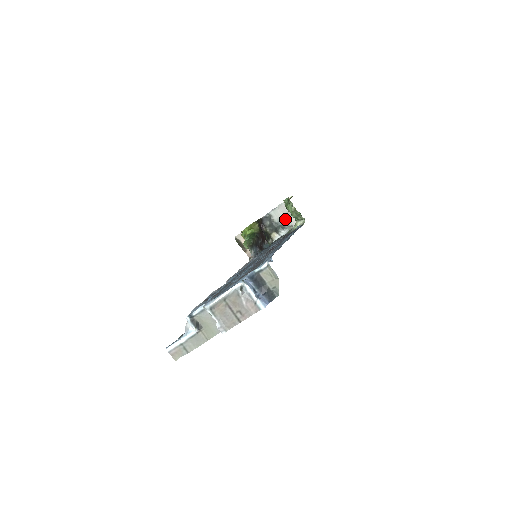
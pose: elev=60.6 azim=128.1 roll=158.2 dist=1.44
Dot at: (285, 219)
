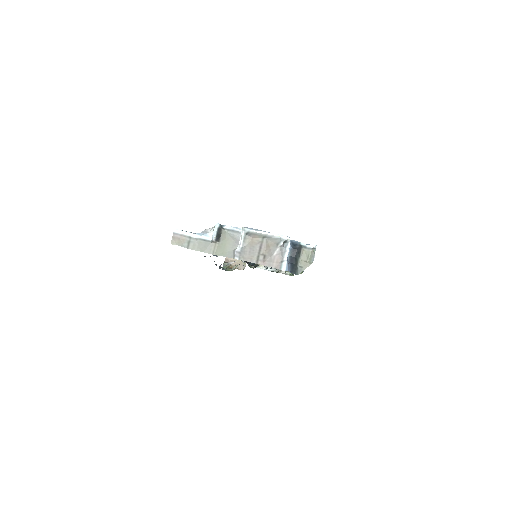
Dot at: occluded
